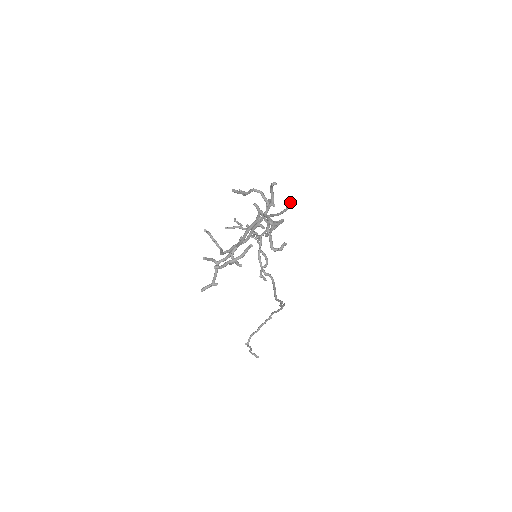
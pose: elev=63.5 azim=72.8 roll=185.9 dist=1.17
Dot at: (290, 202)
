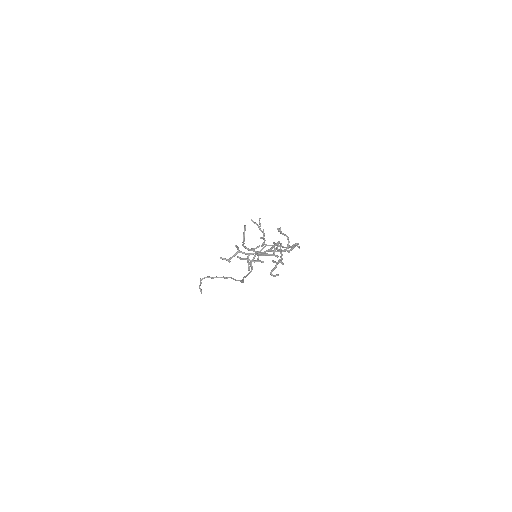
Dot at: occluded
